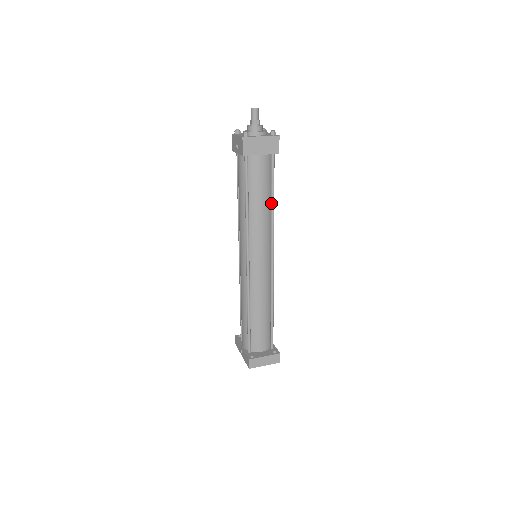
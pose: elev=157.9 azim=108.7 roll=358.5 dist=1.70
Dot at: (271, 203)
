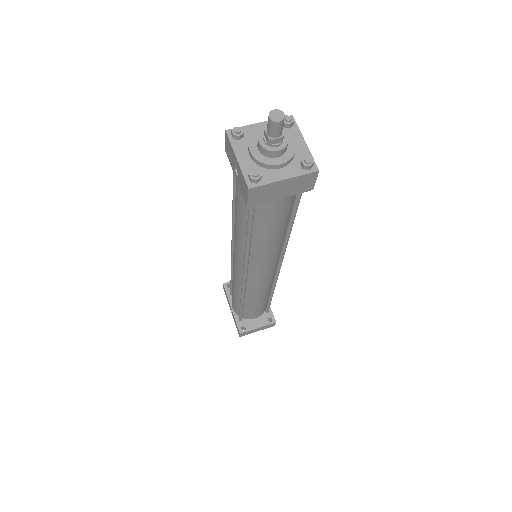
Dot at: (287, 230)
